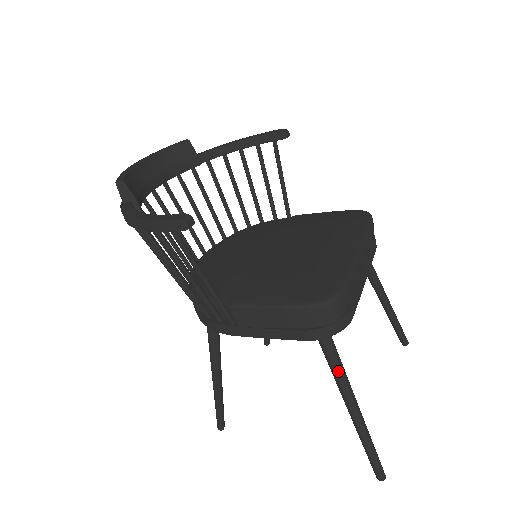
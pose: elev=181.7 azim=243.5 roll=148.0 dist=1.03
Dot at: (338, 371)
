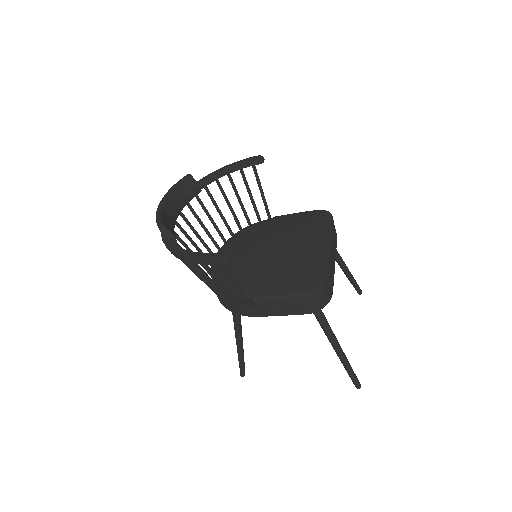
Dot at: (327, 328)
